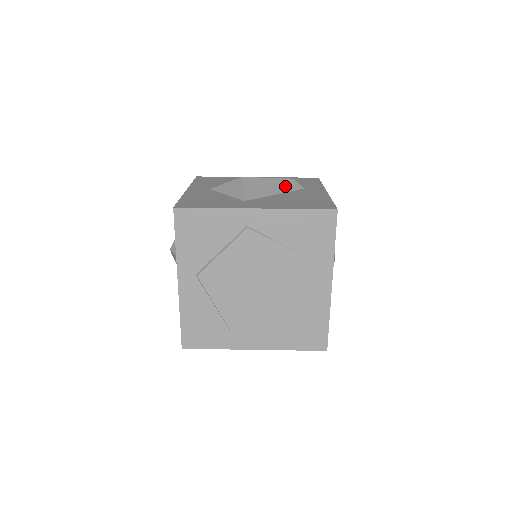
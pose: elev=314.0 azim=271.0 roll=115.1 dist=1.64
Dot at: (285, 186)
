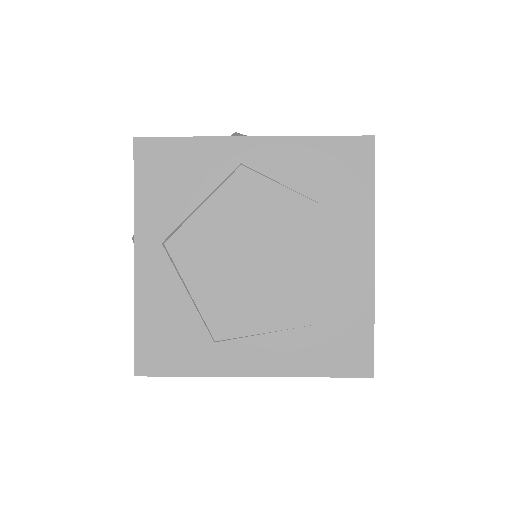
Dot at: occluded
